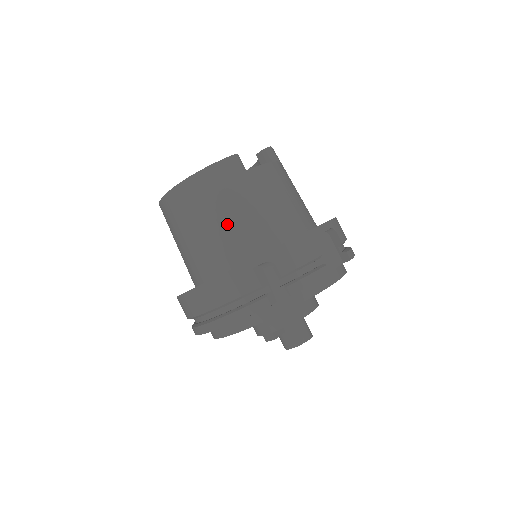
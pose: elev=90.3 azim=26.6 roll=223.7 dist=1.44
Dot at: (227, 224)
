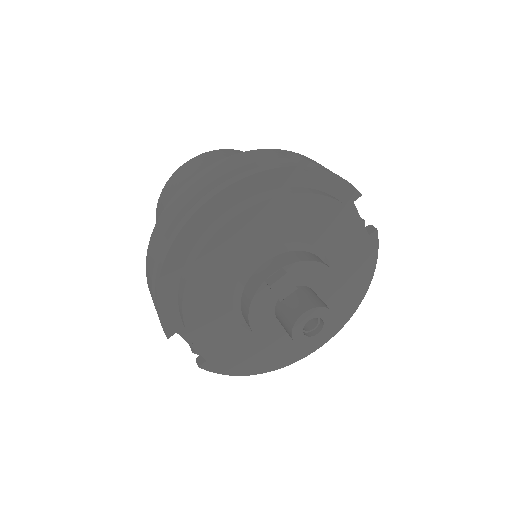
Dot at: occluded
